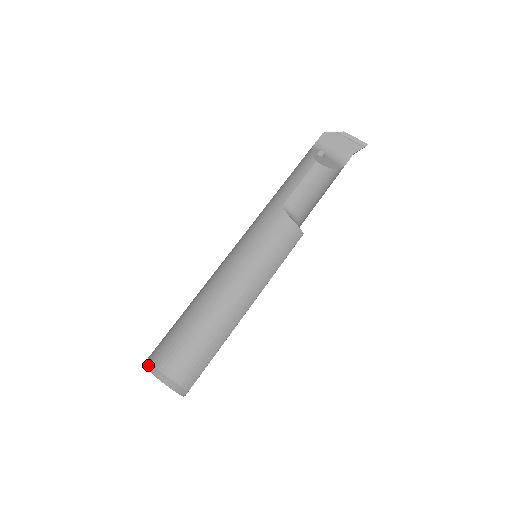
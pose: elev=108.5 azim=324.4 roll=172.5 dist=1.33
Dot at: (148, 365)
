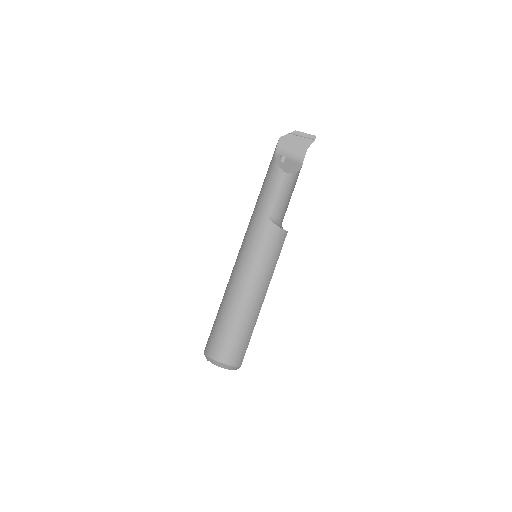
Dot at: (207, 358)
